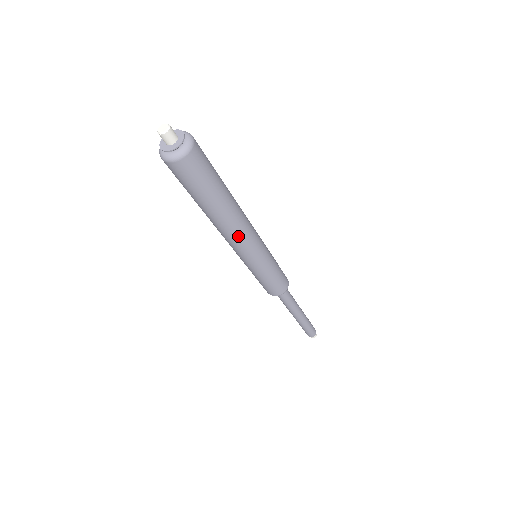
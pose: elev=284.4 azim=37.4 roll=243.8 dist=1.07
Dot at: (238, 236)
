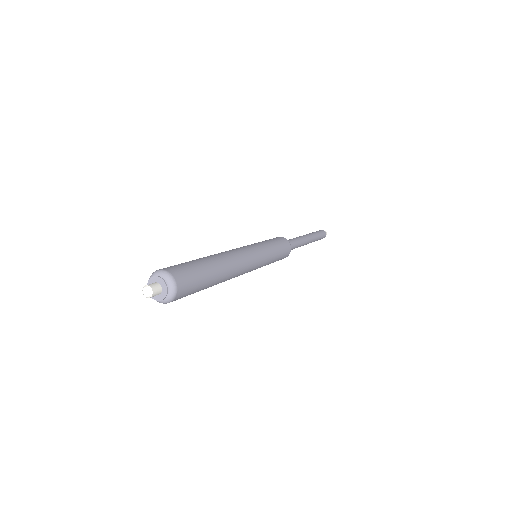
Dot at: occluded
